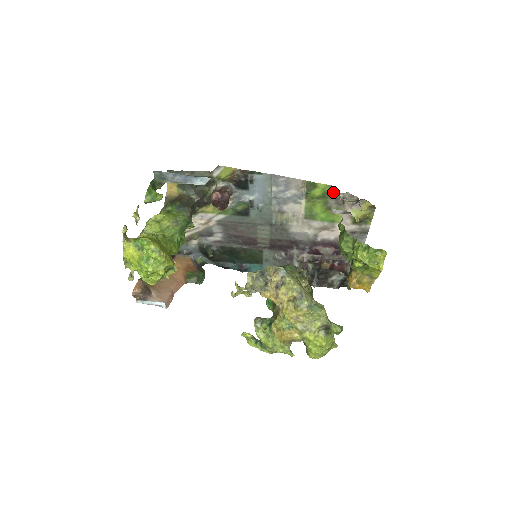
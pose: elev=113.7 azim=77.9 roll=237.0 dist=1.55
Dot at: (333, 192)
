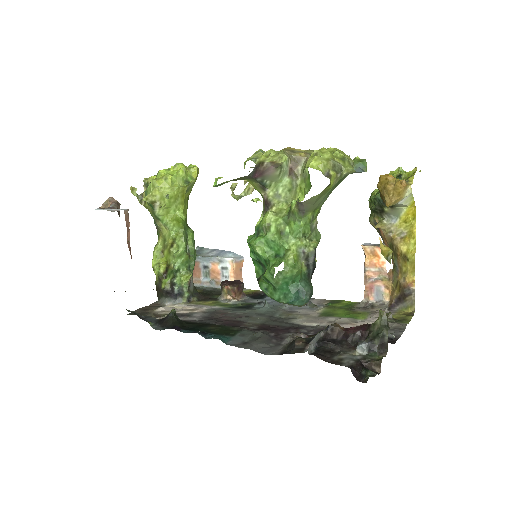
Dot at: (360, 306)
